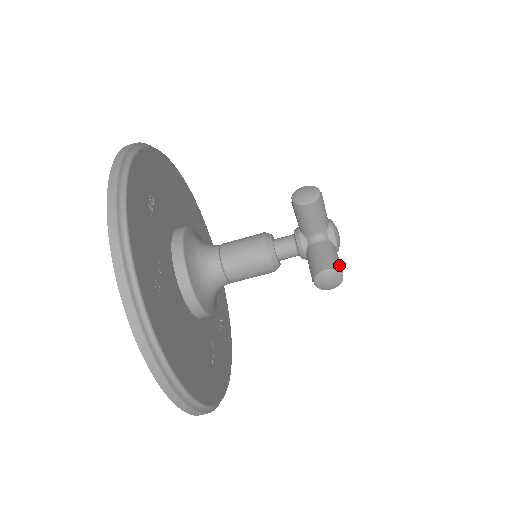
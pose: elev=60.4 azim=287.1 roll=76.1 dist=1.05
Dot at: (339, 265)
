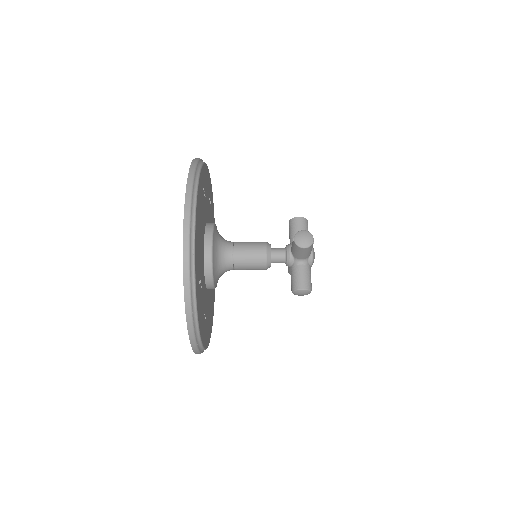
Dot at: occluded
